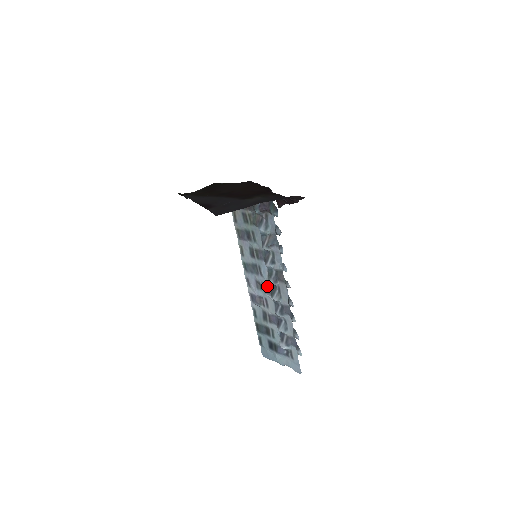
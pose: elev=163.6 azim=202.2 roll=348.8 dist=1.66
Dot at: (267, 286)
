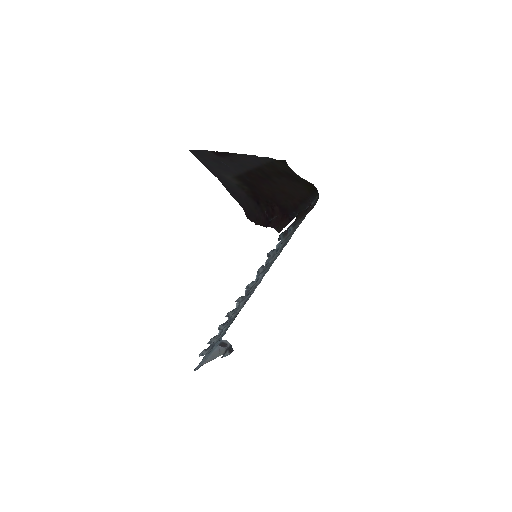
Dot at: occluded
